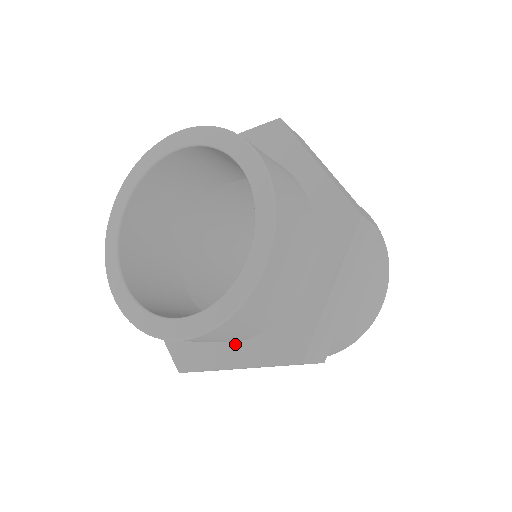
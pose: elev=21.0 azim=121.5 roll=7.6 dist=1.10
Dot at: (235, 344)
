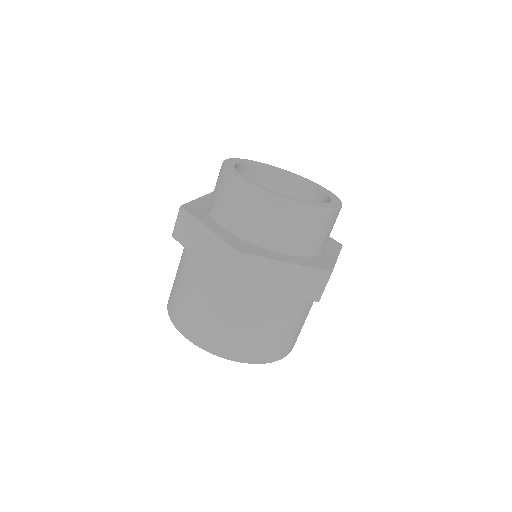
Dot at: (284, 254)
